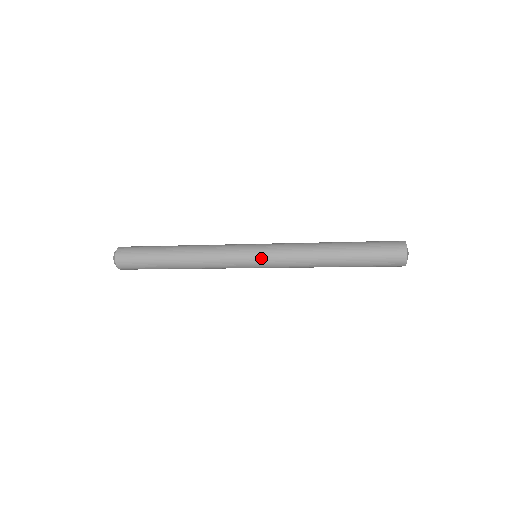
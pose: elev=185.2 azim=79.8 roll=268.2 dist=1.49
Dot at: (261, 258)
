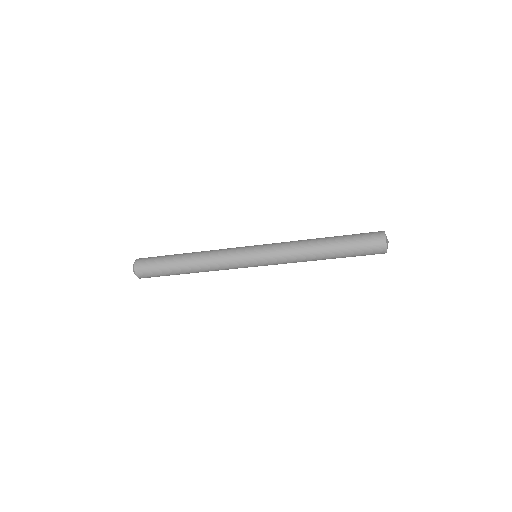
Dot at: (261, 263)
